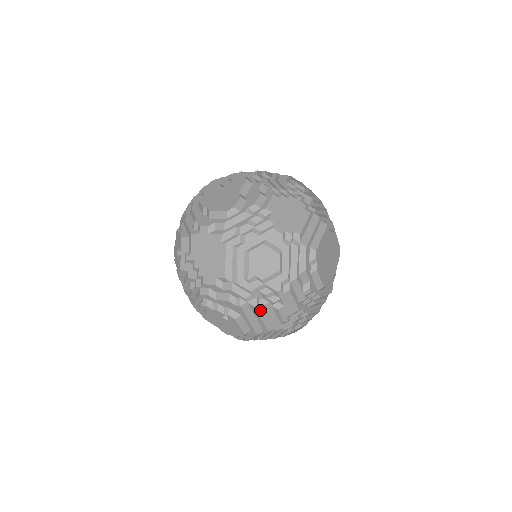
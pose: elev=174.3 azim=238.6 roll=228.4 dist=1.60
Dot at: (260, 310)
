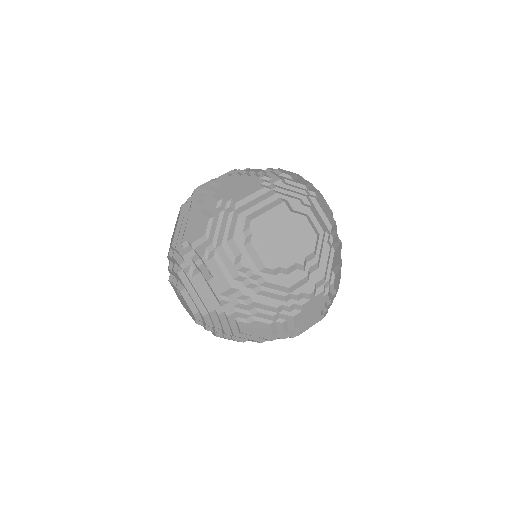
Dot at: (194, 281)
